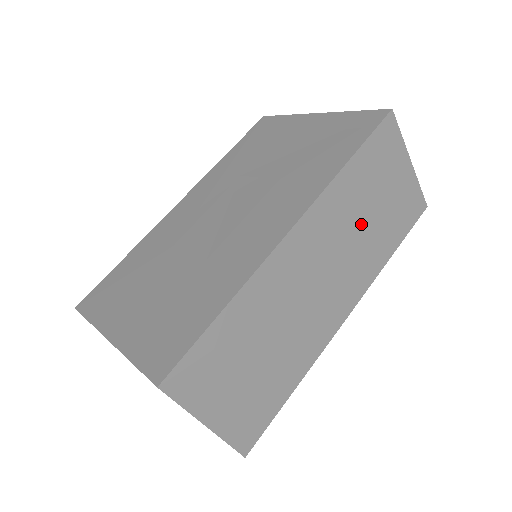
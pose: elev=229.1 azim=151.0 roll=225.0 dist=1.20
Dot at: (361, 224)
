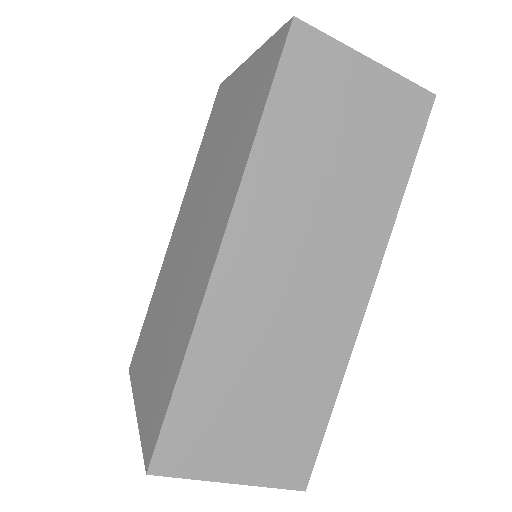
Dot at: (327, 182)
